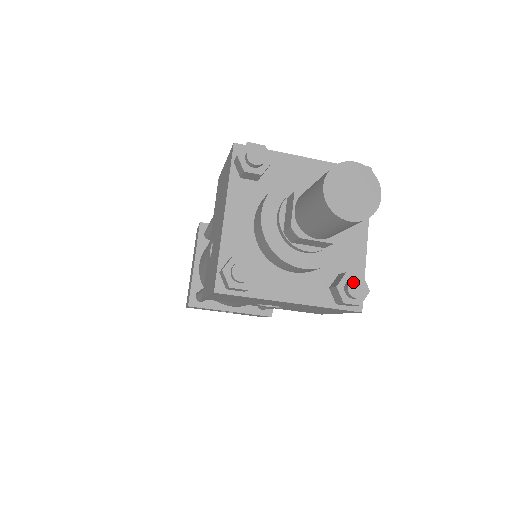
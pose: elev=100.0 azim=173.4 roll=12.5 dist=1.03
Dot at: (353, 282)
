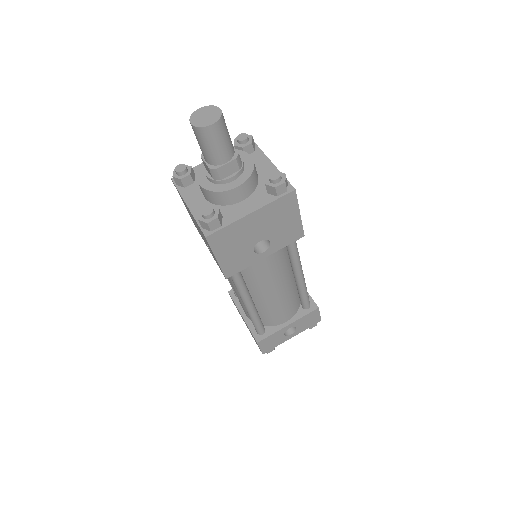
Dot at: (270, 175)
